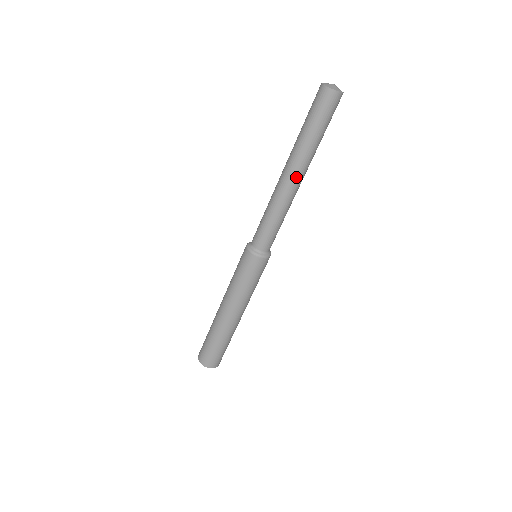
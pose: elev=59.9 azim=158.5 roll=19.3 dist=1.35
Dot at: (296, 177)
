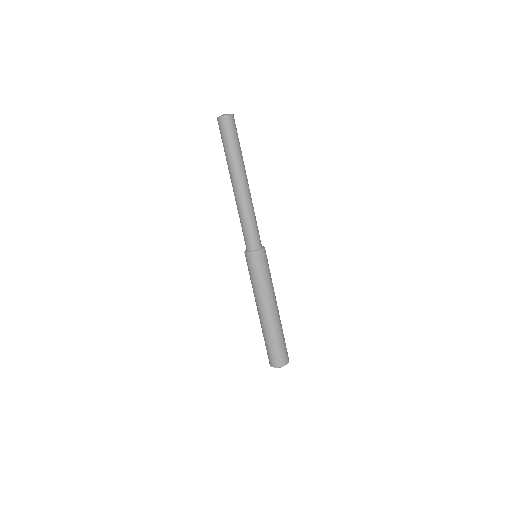
Dot at: (235, 184)
